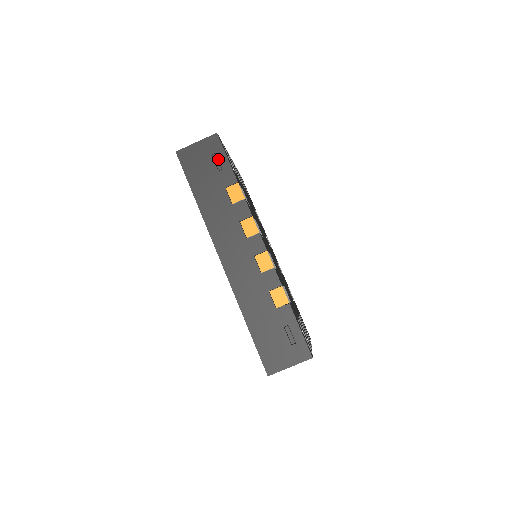
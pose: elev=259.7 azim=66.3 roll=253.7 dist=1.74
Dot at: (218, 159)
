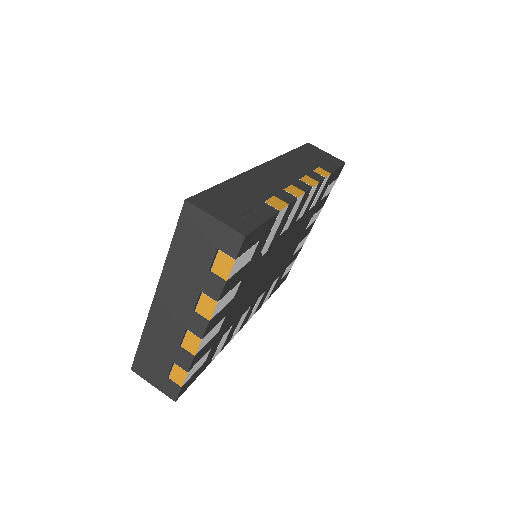
Dot at: (331, 163)
